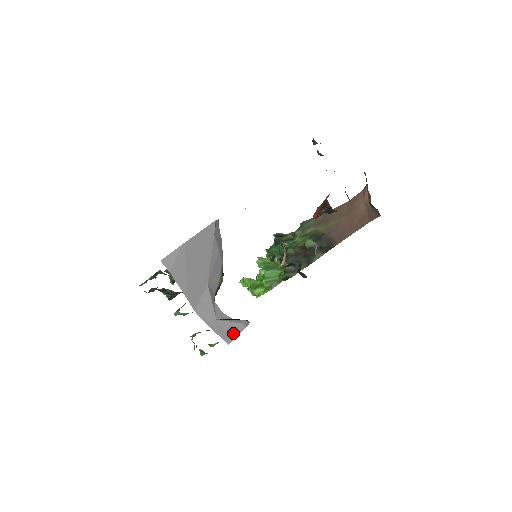
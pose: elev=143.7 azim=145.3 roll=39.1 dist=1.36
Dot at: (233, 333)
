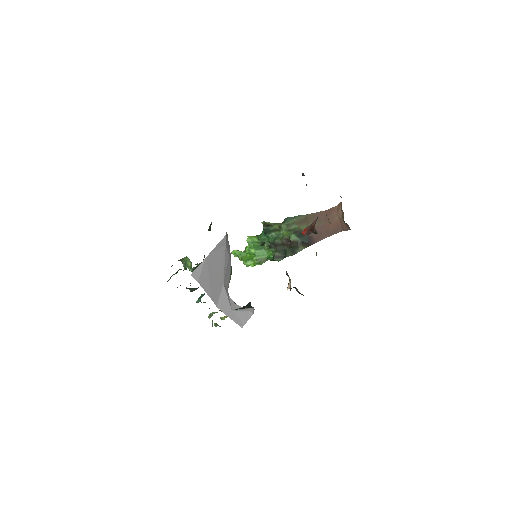
Dot at: (245, 319)
